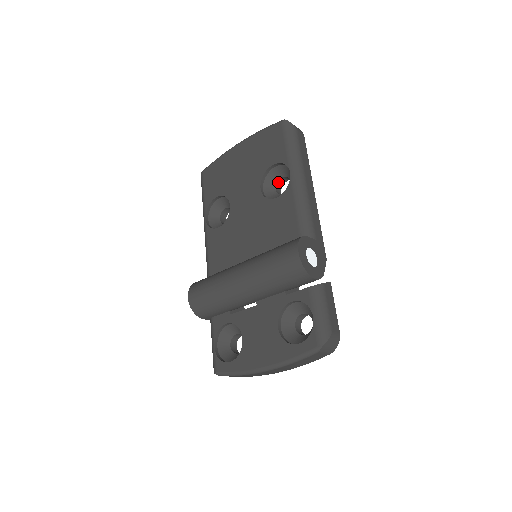
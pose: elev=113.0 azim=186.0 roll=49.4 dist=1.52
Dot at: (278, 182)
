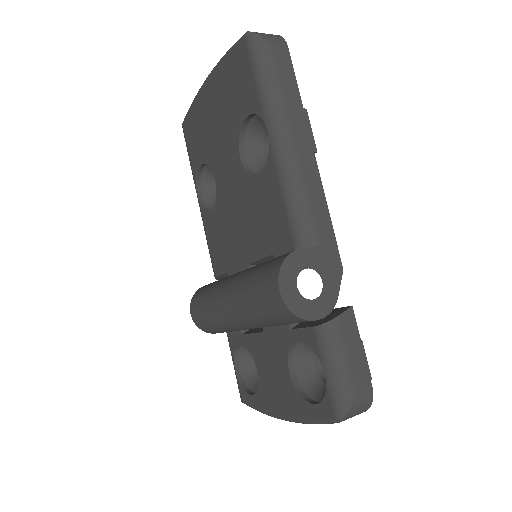
Dot at: (265, 137)
